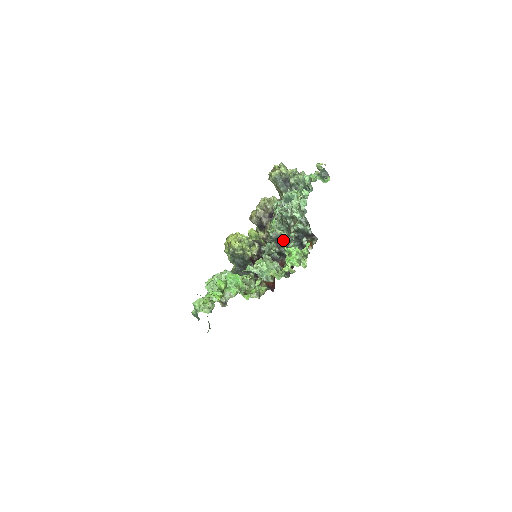
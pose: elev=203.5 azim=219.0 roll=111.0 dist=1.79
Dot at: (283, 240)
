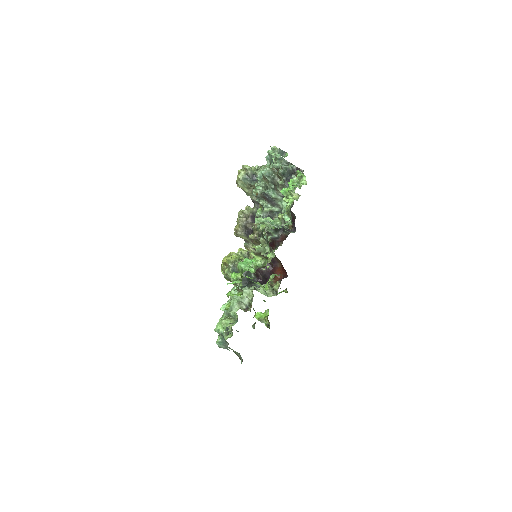
Dot at: (274, 212)
